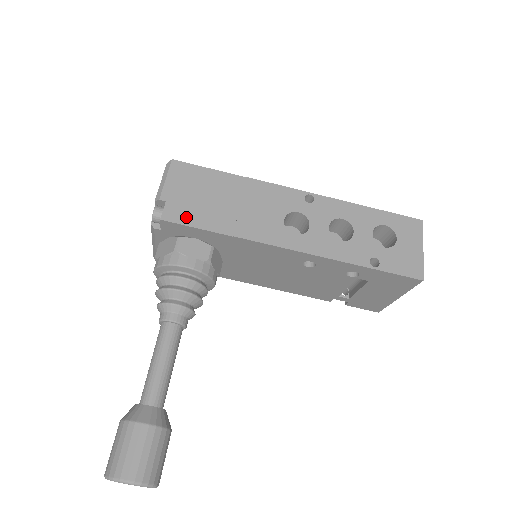
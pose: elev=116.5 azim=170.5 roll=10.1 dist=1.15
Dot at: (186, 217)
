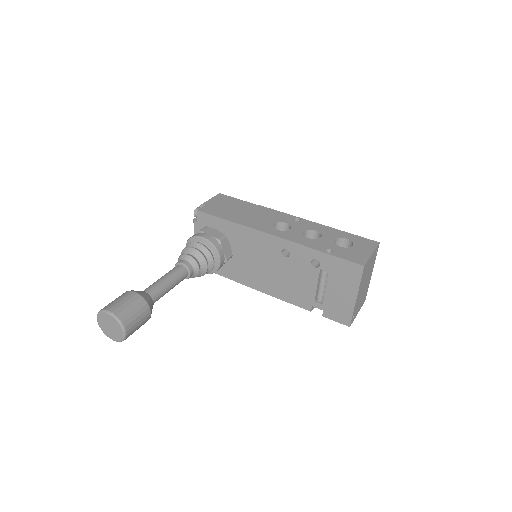
Dot at: (213, 212)
